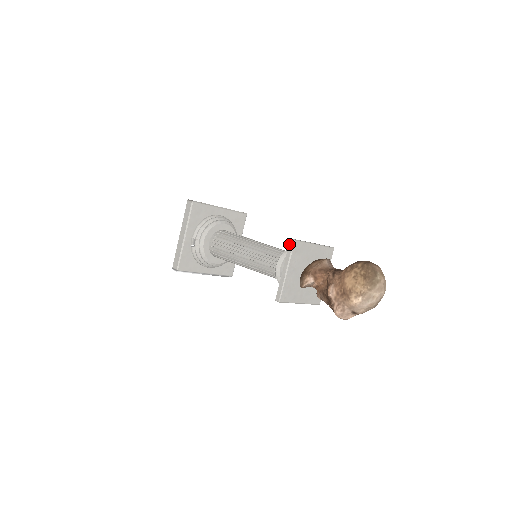
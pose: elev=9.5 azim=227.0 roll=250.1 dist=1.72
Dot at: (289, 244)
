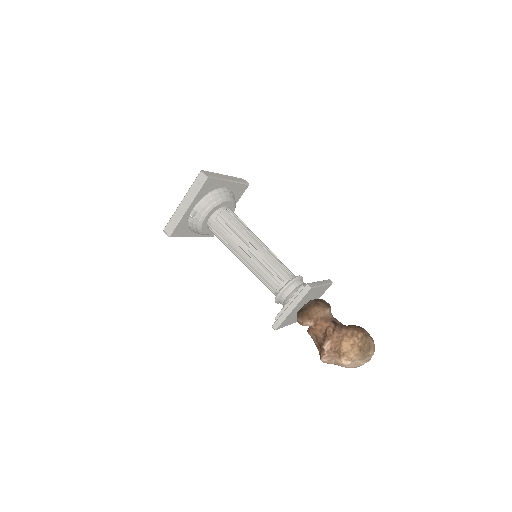
Dot at: (304, 288)
